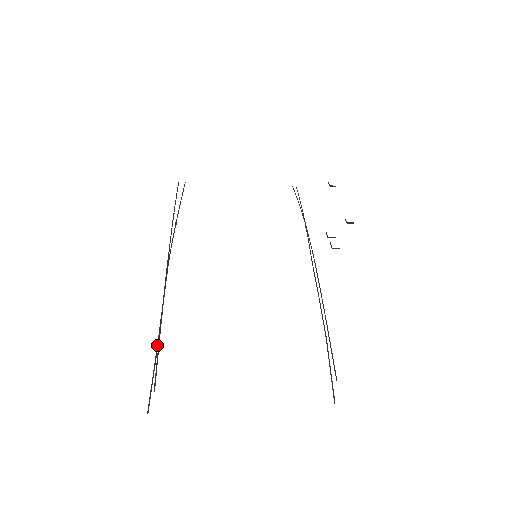
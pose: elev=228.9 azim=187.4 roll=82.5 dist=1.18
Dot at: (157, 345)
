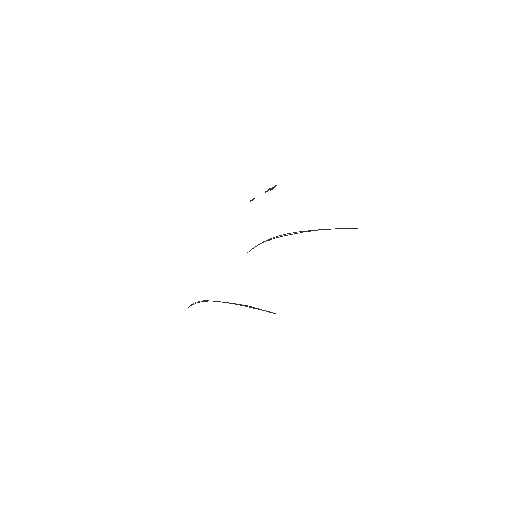
Dot at: (249, 306)
